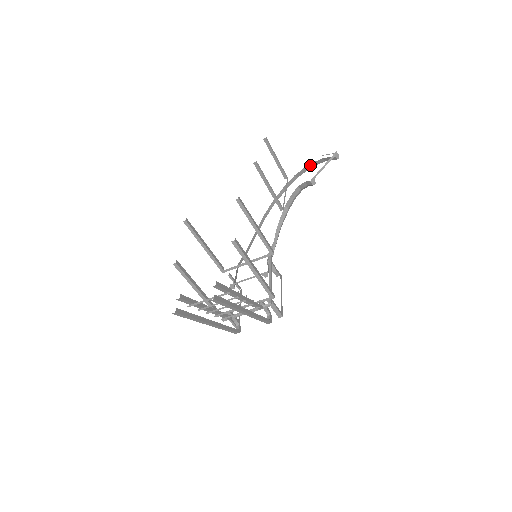
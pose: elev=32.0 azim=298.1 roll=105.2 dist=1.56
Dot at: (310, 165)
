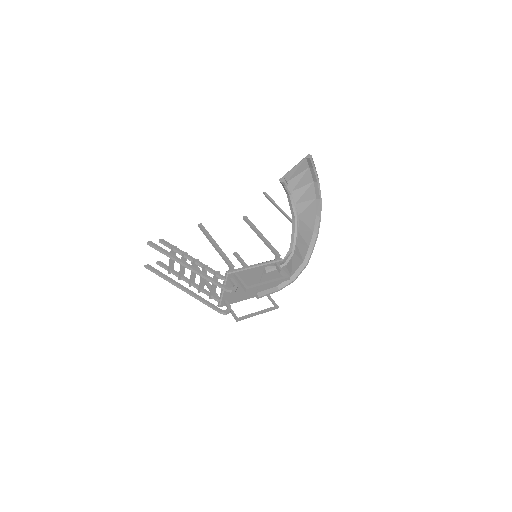
Dot at: (315, 181)
